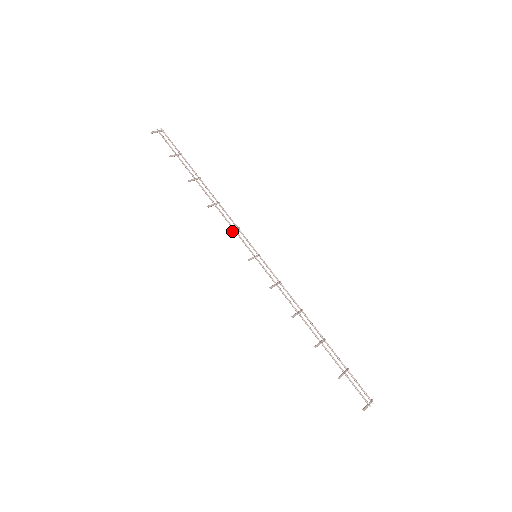
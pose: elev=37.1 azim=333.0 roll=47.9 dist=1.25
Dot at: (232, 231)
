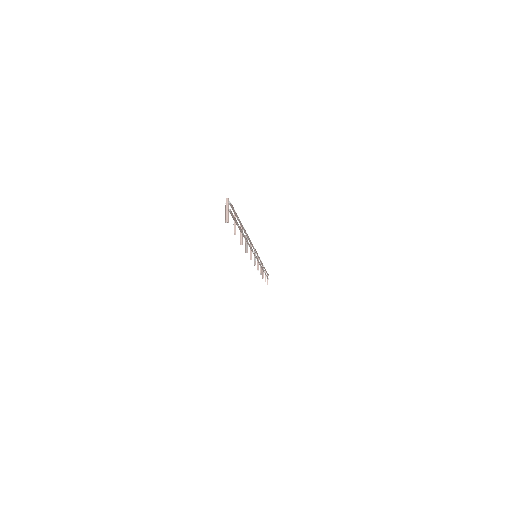
Dot at: occluded
